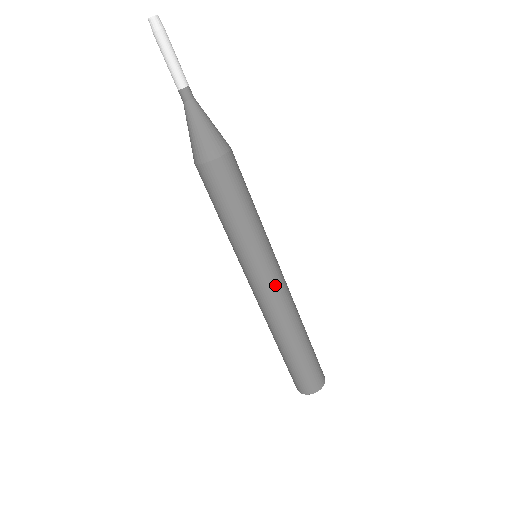
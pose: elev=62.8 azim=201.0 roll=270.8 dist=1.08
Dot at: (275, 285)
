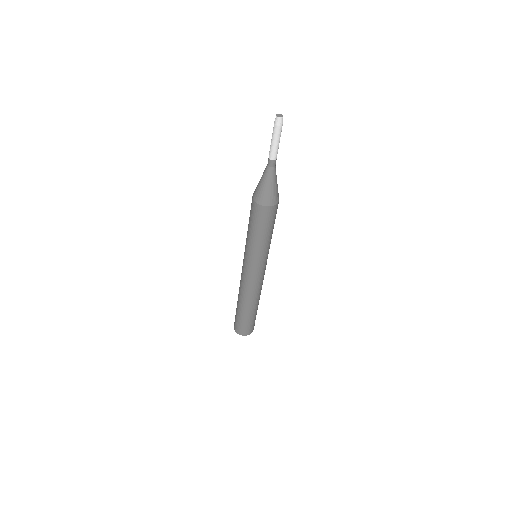
Dot at: (259, 278)
